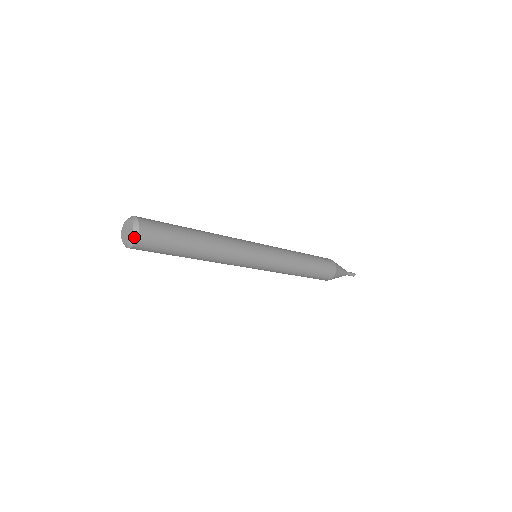
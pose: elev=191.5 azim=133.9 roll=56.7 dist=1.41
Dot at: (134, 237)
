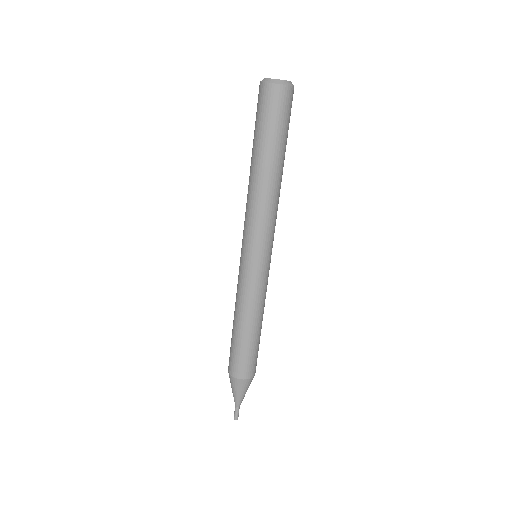
Dot at: occluded
